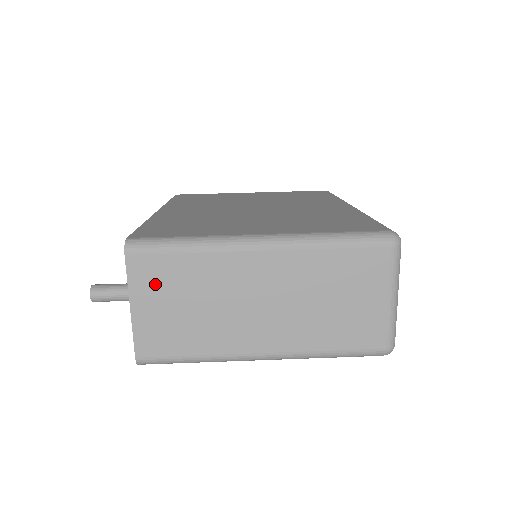
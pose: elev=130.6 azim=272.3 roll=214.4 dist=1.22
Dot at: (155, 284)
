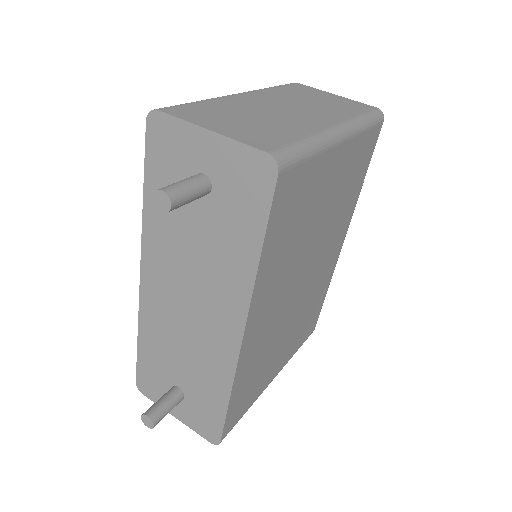
Dot at: (206, 116)
